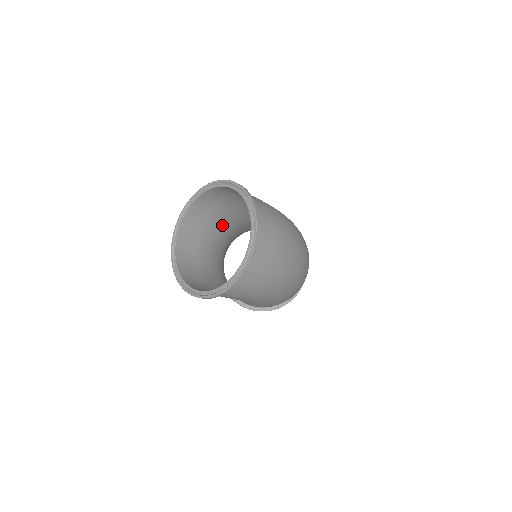
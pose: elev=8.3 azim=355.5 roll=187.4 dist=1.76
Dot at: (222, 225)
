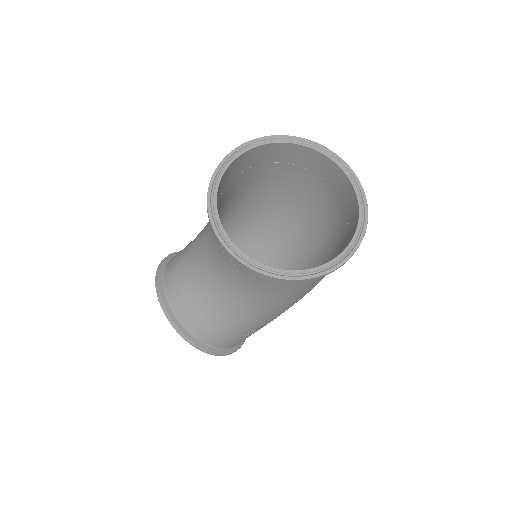
Dot at: occluded
